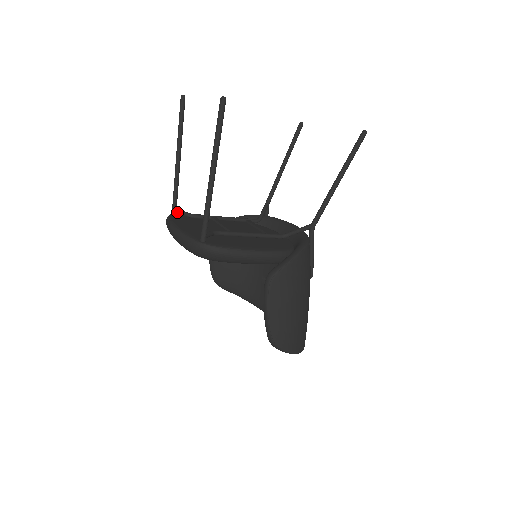
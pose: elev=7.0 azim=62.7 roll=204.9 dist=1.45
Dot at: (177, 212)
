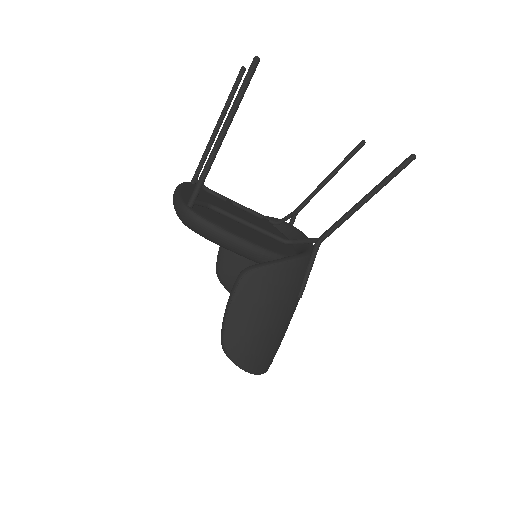
Dot at: (196, 182)
